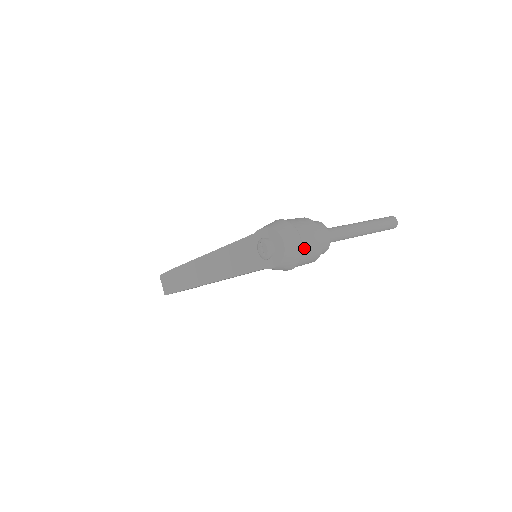
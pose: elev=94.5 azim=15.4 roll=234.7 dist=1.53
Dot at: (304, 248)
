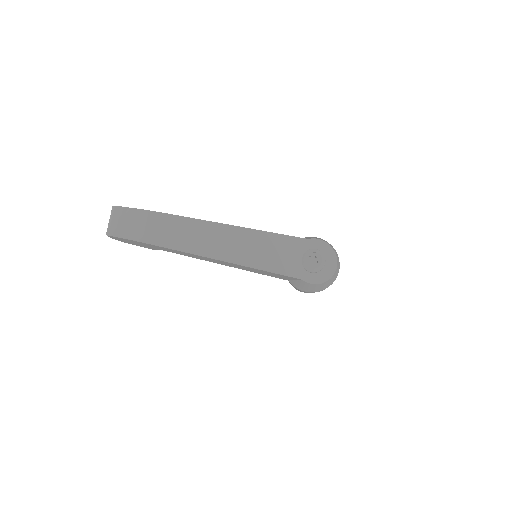
Dot at: occluded
